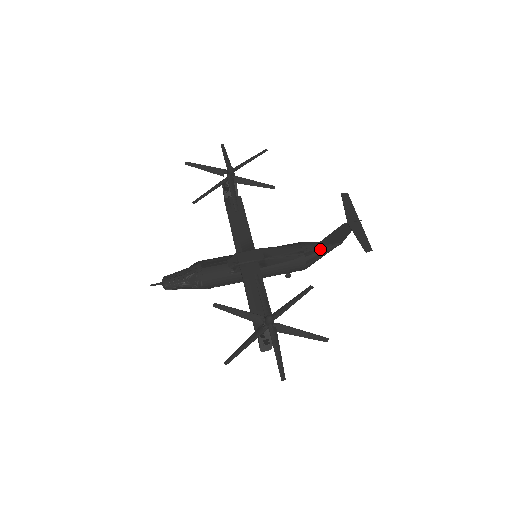
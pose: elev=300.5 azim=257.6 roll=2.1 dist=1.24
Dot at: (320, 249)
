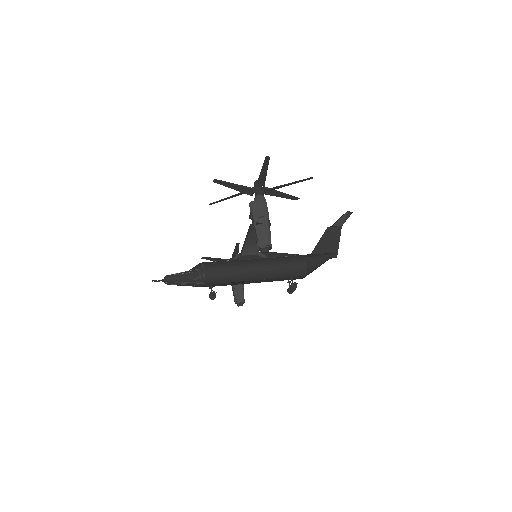
Dot at: (317, 254)
